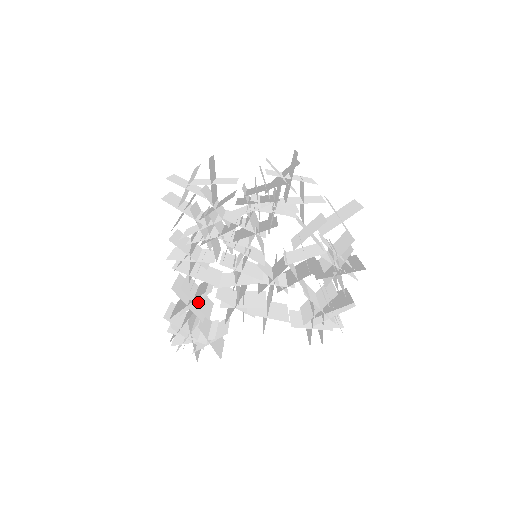
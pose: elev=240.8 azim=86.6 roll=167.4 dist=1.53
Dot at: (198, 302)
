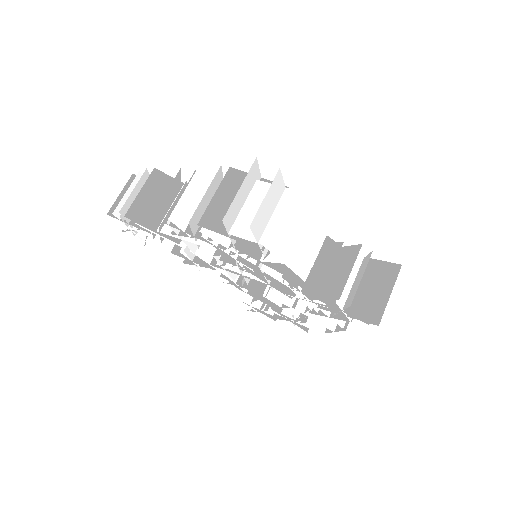
Dot at: occluded
